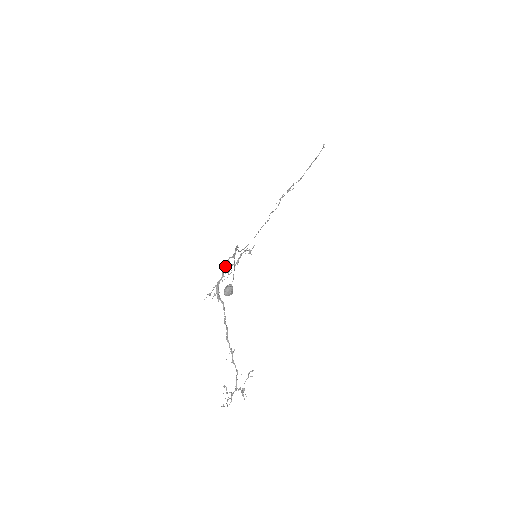
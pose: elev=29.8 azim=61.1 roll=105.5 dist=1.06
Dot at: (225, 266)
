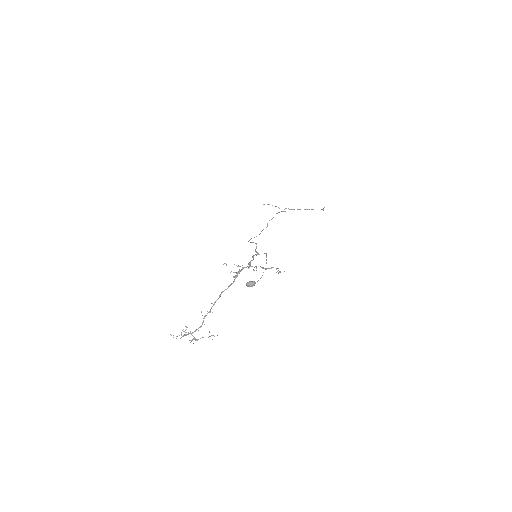
Dot at: occluded
